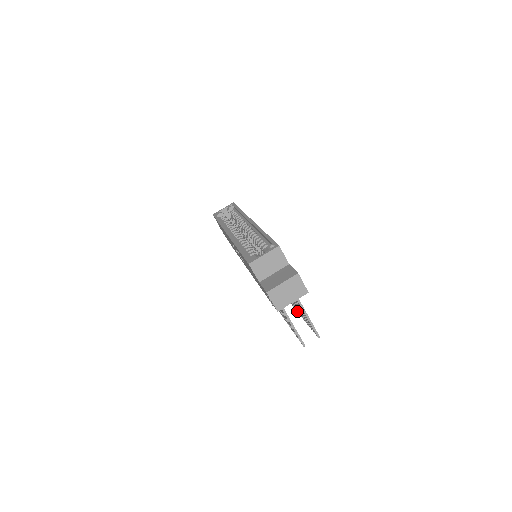
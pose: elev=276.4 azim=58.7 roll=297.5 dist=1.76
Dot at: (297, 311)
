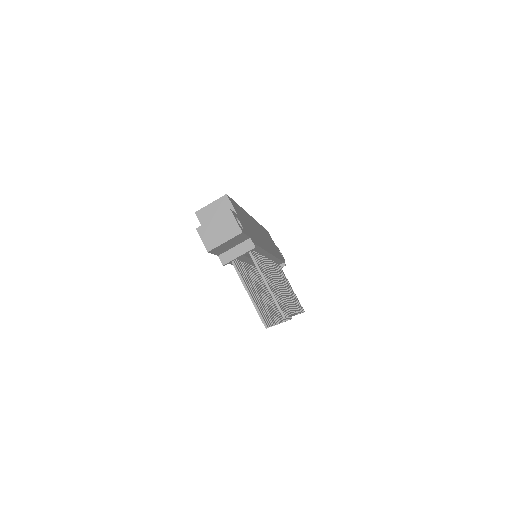
Dot at: occluded
